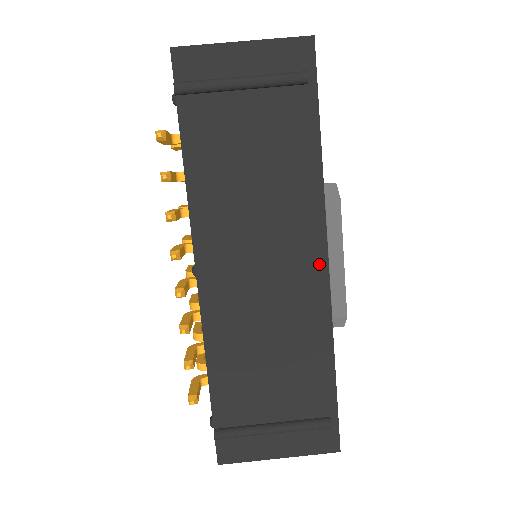
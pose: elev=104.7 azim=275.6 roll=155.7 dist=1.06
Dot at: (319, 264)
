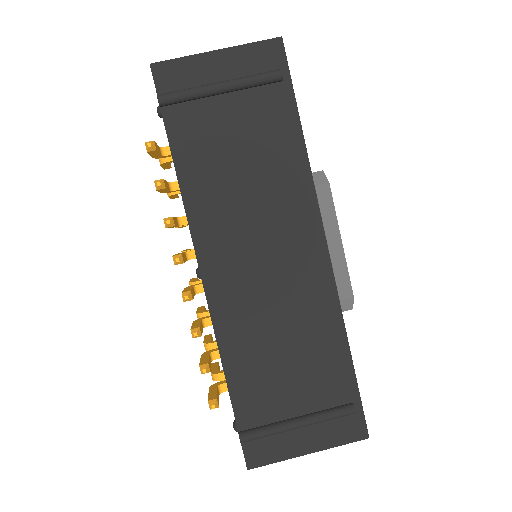
Dot at: (319, 249)
